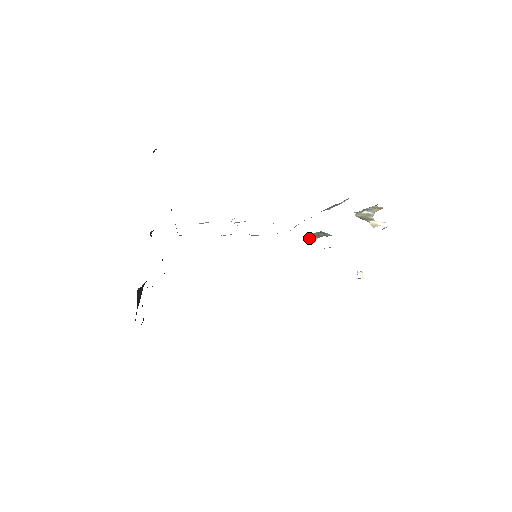
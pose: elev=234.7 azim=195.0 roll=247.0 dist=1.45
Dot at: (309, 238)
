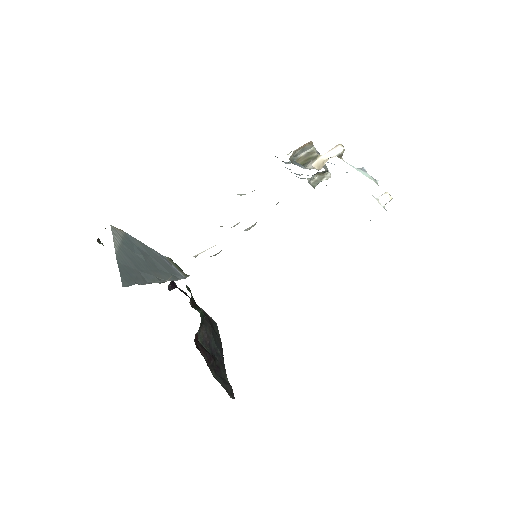
Dot at: (318, 180)
